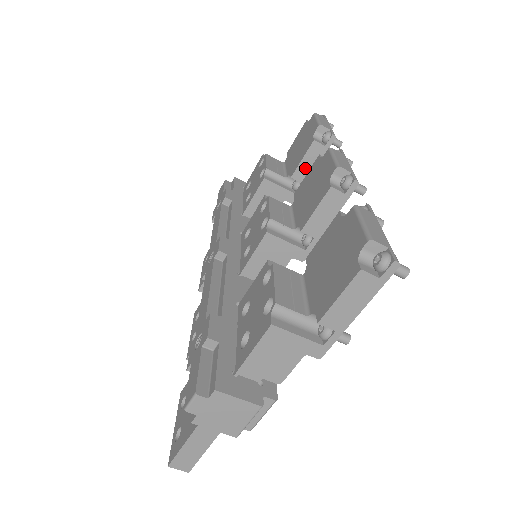
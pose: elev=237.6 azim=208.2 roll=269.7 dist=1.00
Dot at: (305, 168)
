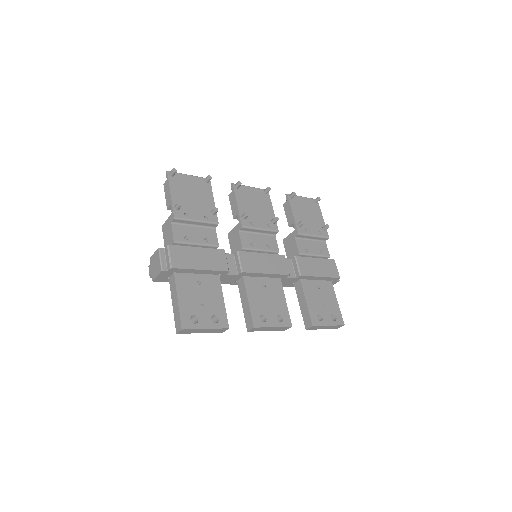
Dot at: (289, 217)
